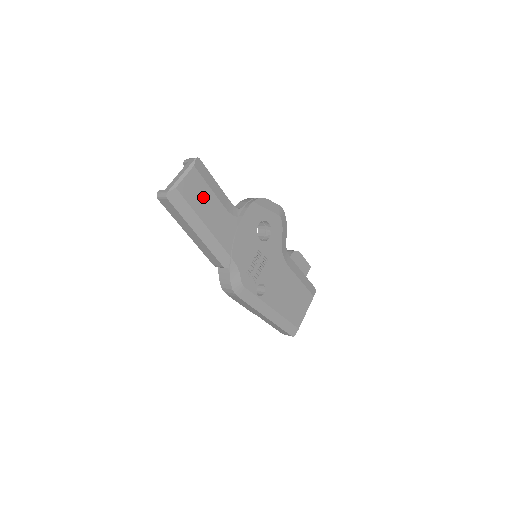
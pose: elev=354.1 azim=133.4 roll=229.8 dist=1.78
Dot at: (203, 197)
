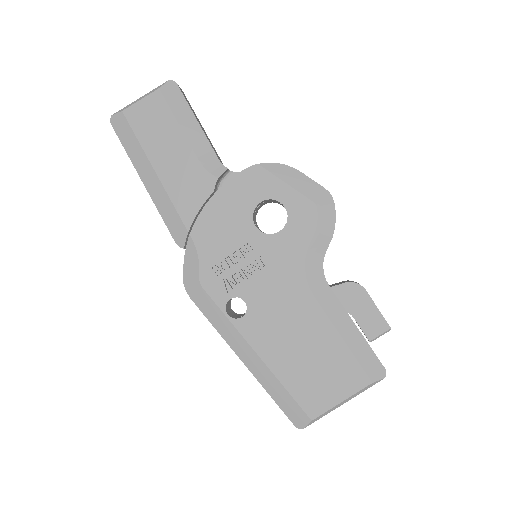
Dot at: (163, 133)
